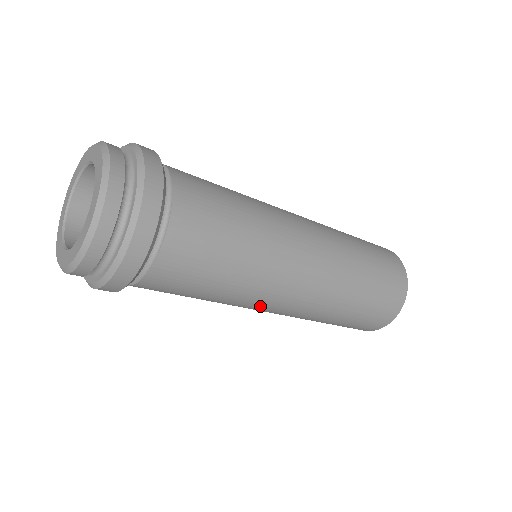
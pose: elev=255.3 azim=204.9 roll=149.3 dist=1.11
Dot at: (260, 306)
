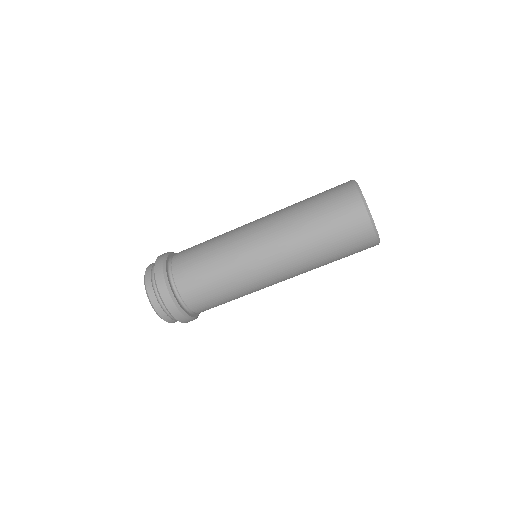
Dot at: (265, 285)
